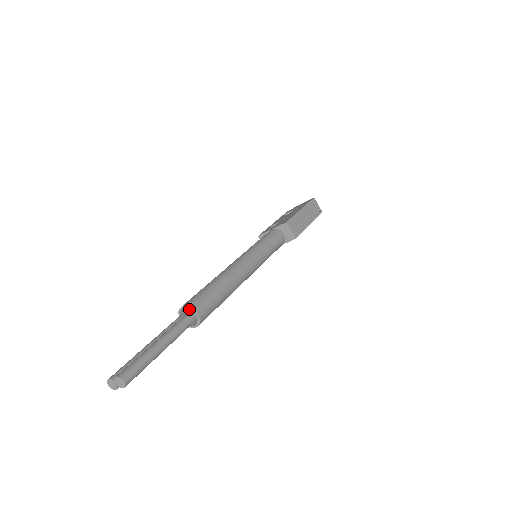
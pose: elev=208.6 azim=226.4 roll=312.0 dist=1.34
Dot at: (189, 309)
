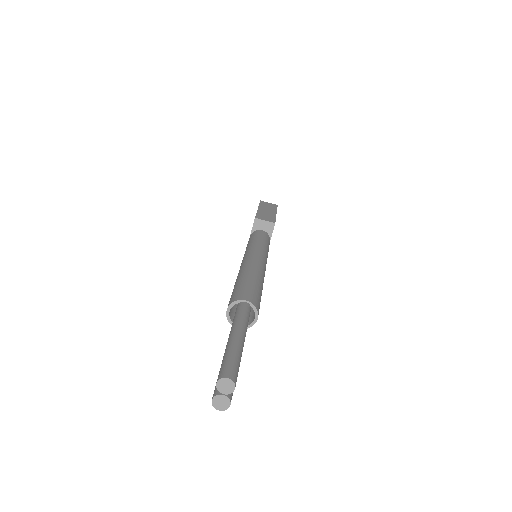
Dot at: occluded
